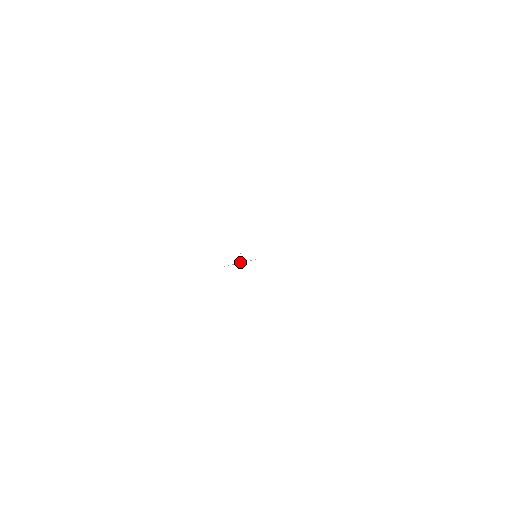
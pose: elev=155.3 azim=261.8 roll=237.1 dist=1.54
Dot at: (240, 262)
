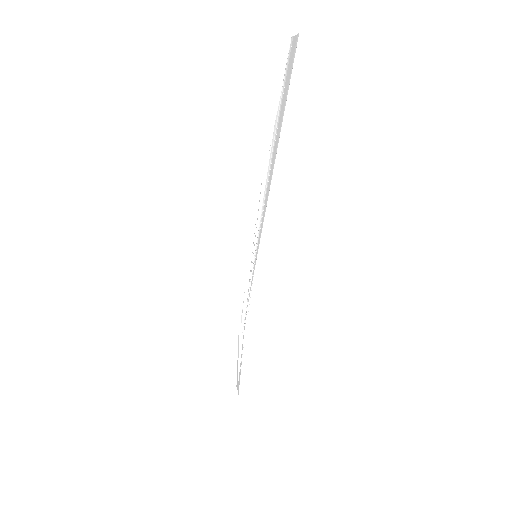
Dot at: occluded
